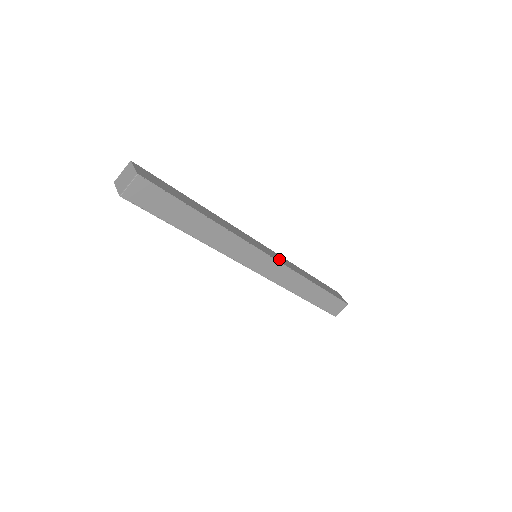
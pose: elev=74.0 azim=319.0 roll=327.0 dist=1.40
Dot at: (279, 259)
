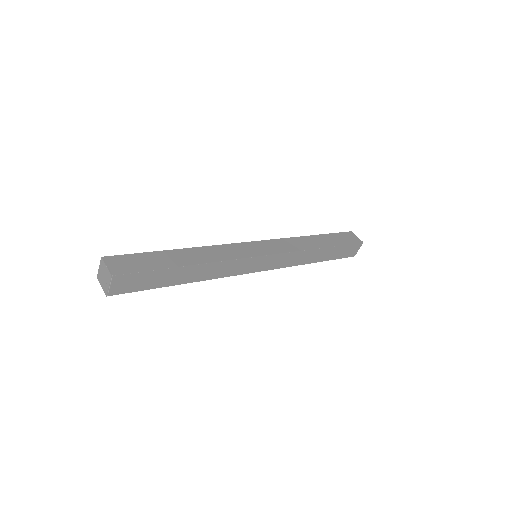
Dot at: (279, 248)
